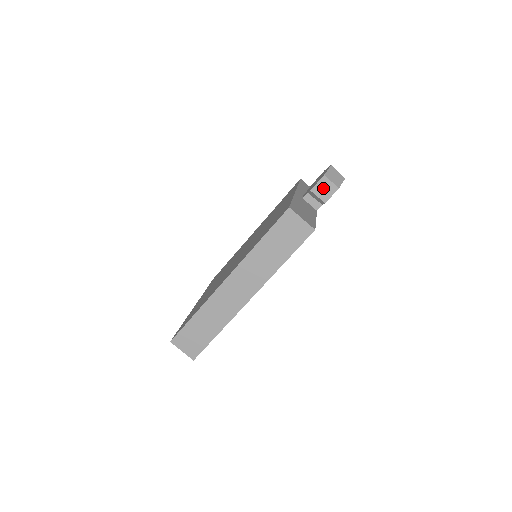
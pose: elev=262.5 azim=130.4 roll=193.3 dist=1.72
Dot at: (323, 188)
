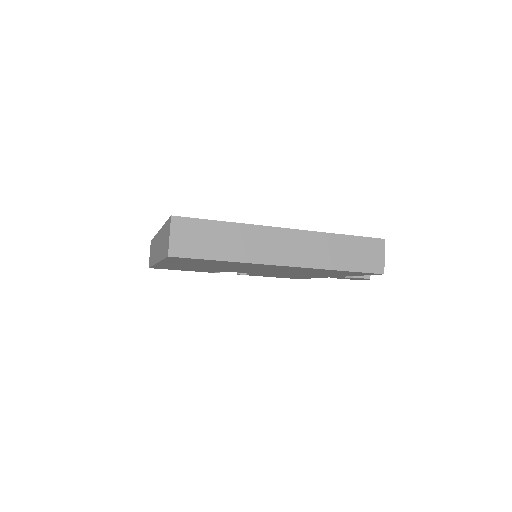
Dot at: occluded
